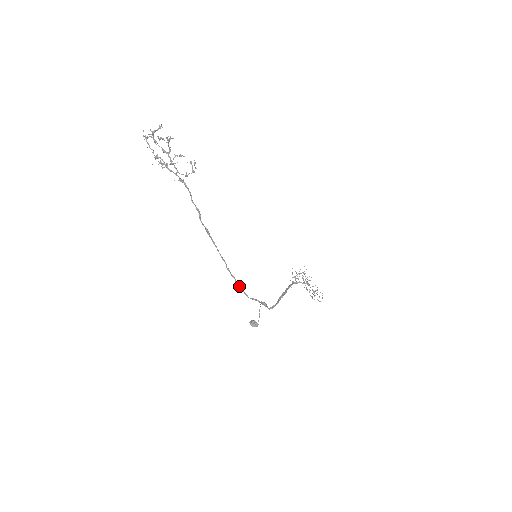
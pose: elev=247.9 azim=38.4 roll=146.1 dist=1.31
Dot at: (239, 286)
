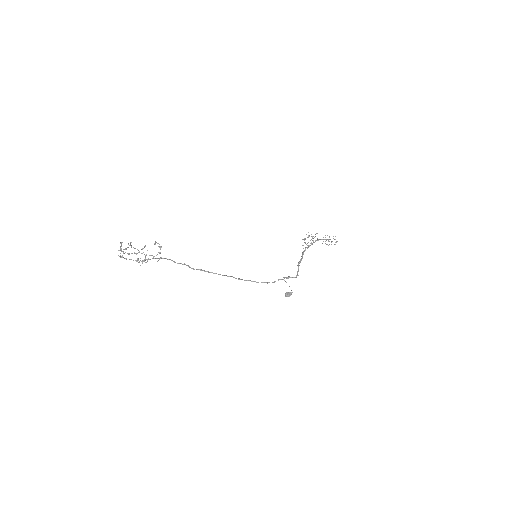
Dot at: (257, 282)
